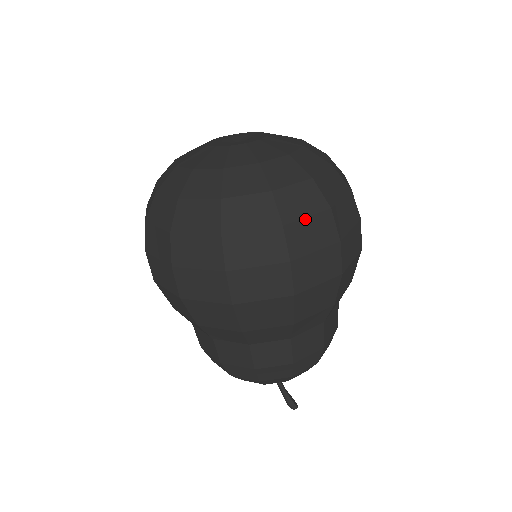
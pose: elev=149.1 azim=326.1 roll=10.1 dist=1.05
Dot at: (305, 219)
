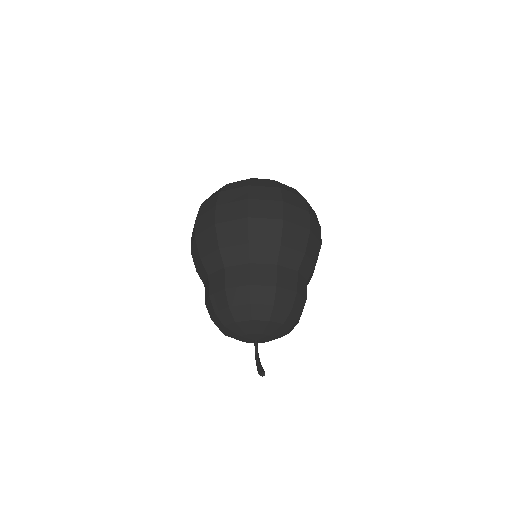
Dot at: (263, 187)
